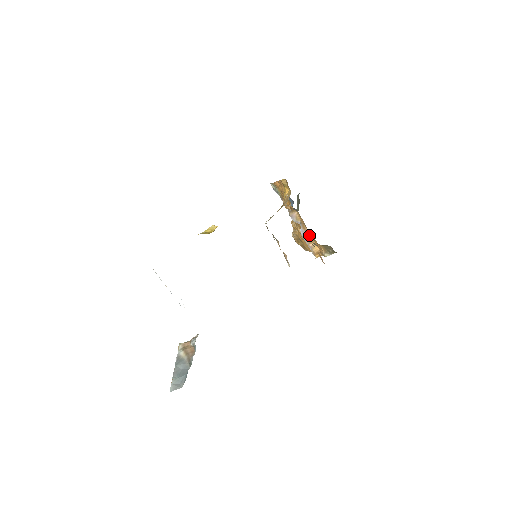
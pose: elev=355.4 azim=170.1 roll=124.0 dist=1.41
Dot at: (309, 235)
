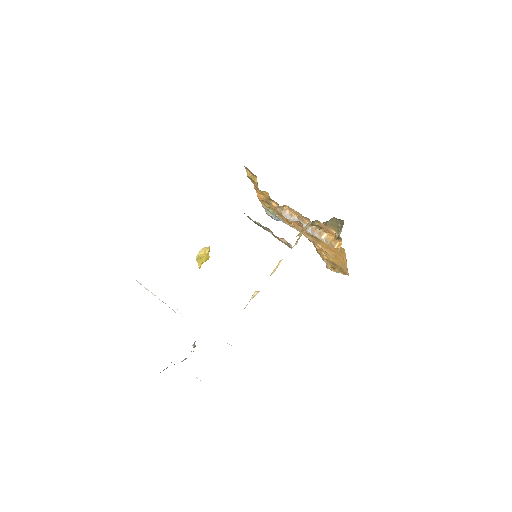
Dot at: (314, 227)
